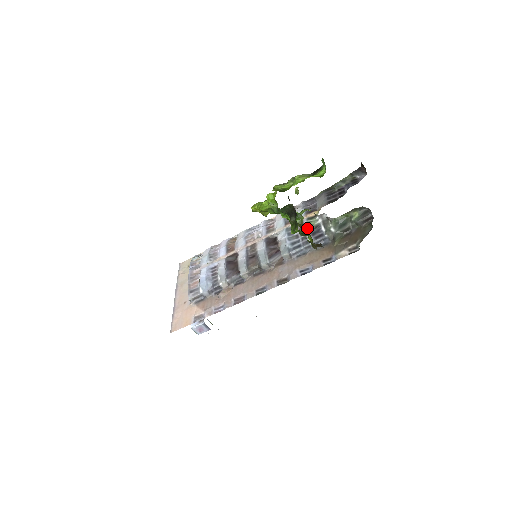
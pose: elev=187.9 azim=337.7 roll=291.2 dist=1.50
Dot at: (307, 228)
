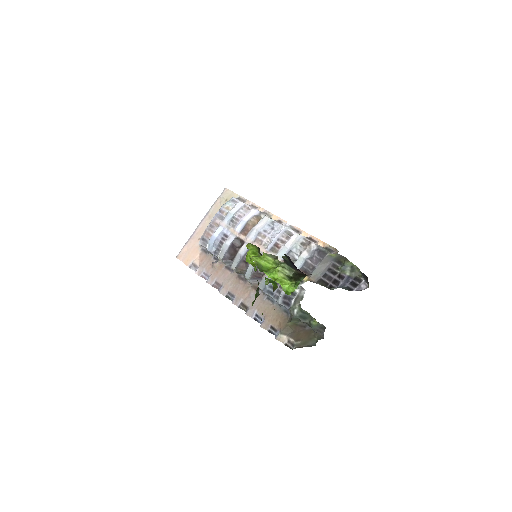
Dot at: occluded
